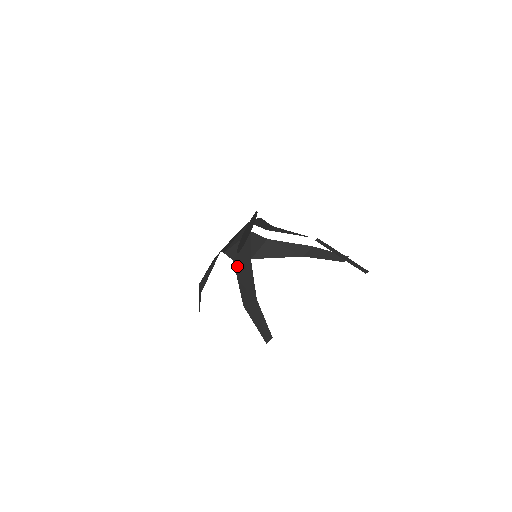
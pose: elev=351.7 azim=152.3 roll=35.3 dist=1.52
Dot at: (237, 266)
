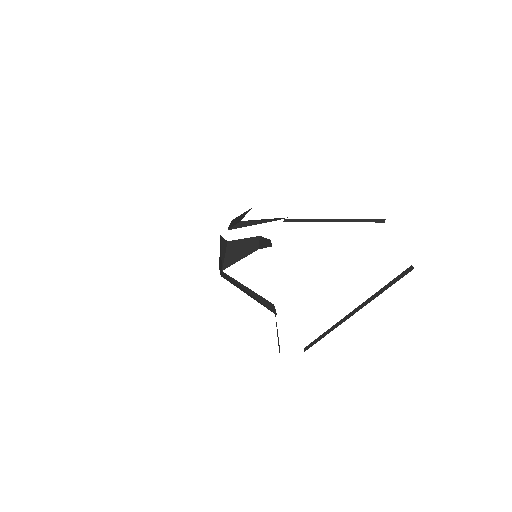
Dot at: (228, 280)
